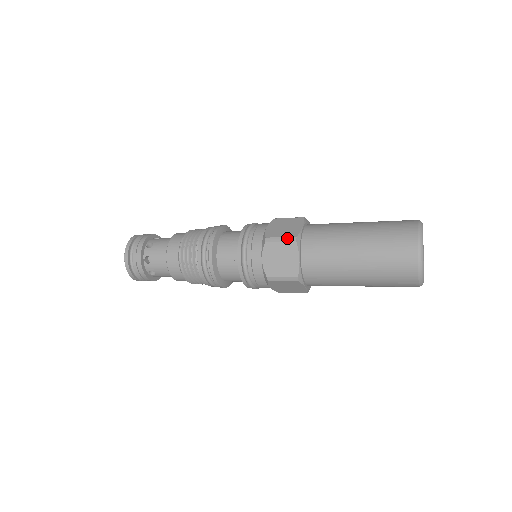
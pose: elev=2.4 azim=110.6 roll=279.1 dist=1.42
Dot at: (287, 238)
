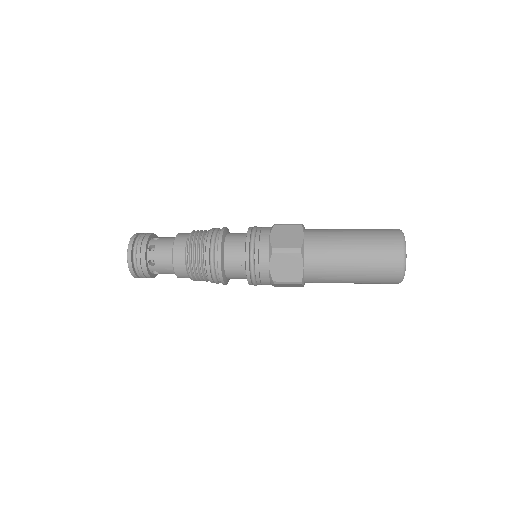
Dot at: (293, 249)
